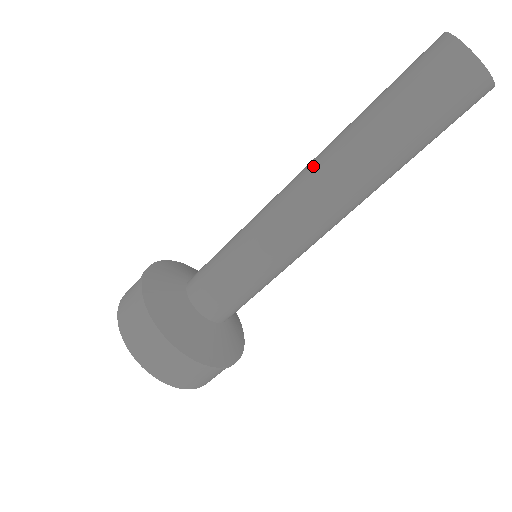
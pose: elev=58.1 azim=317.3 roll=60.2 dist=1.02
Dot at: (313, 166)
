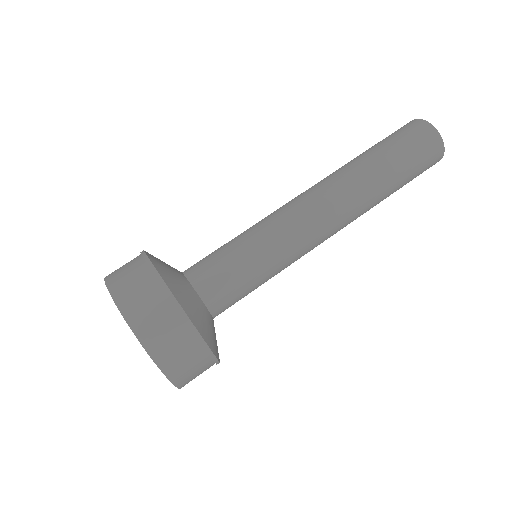
Dot at: (326, 184)
